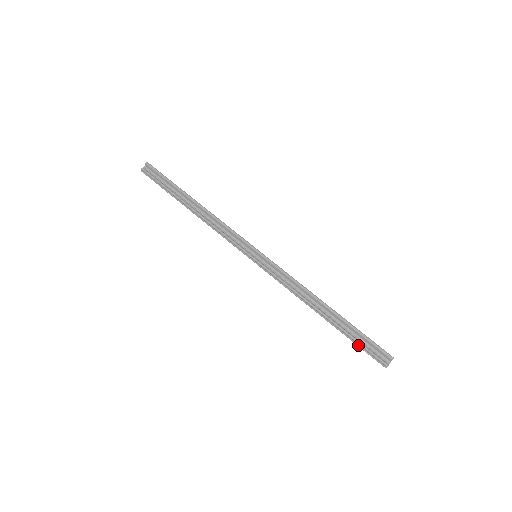
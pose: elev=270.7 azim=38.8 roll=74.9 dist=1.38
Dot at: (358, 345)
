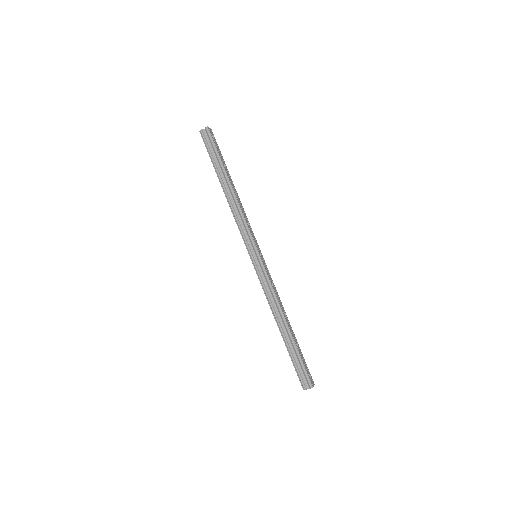
Dot at: (293, 364)
